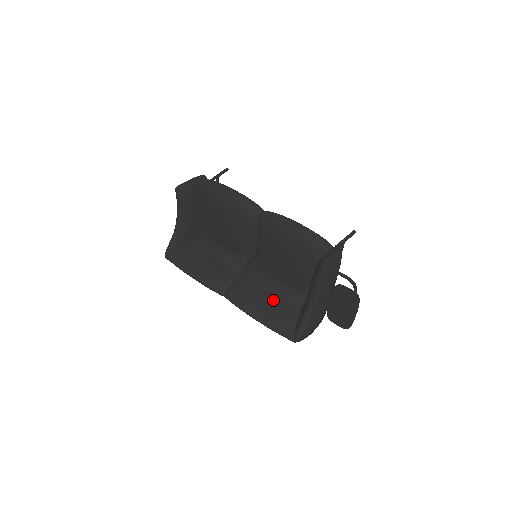
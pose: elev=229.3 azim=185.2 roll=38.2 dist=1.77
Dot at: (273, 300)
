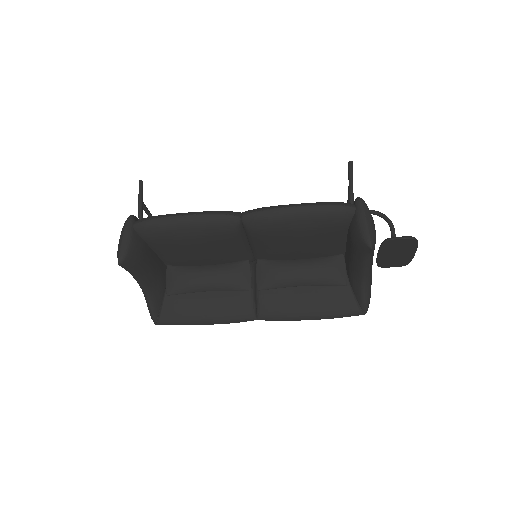
Dot at: (312, 289)
